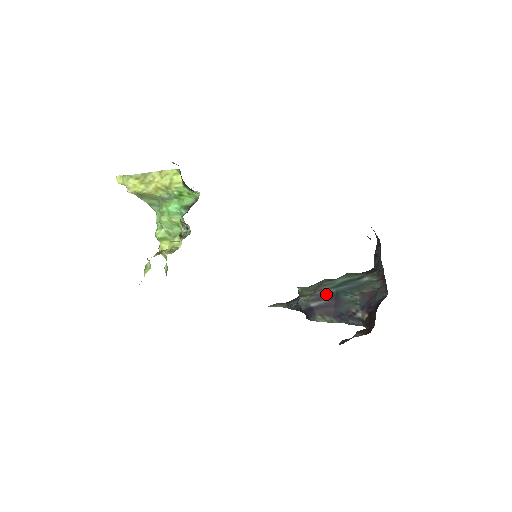
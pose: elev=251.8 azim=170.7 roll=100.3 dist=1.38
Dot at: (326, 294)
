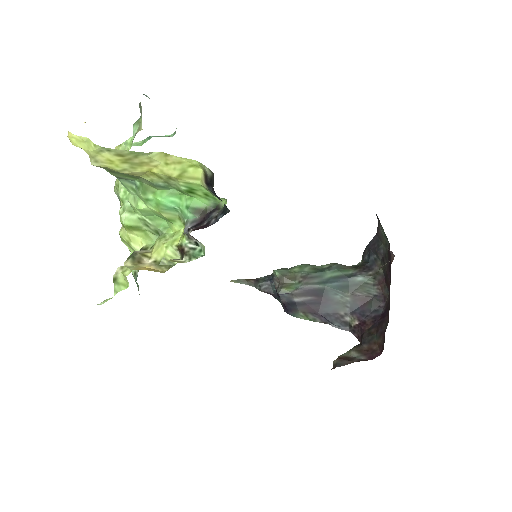
Dot at: (314, 290)
